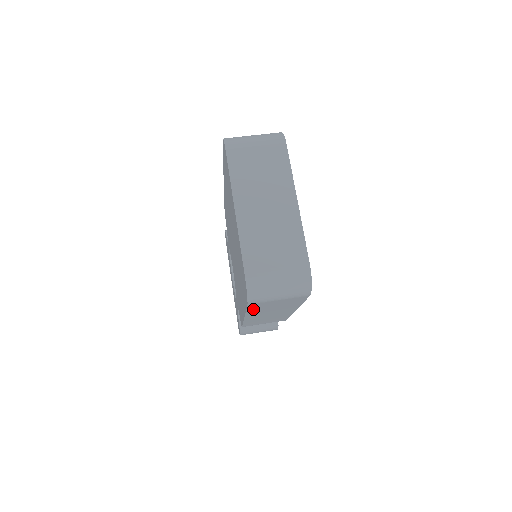
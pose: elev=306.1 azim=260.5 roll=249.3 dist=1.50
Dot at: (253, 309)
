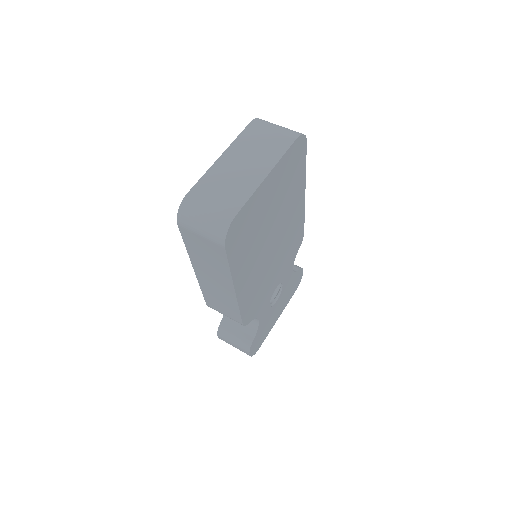
Dot at: (190, 247)
